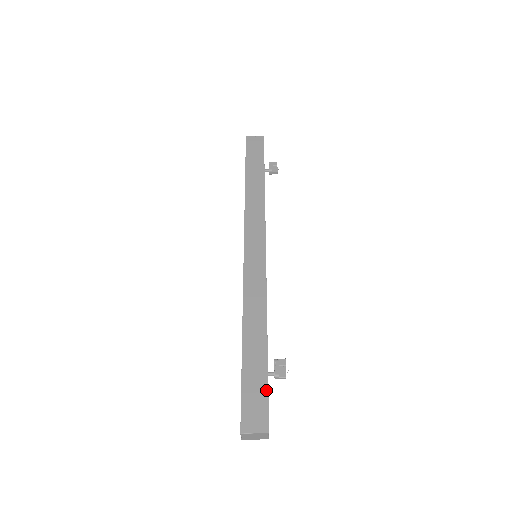
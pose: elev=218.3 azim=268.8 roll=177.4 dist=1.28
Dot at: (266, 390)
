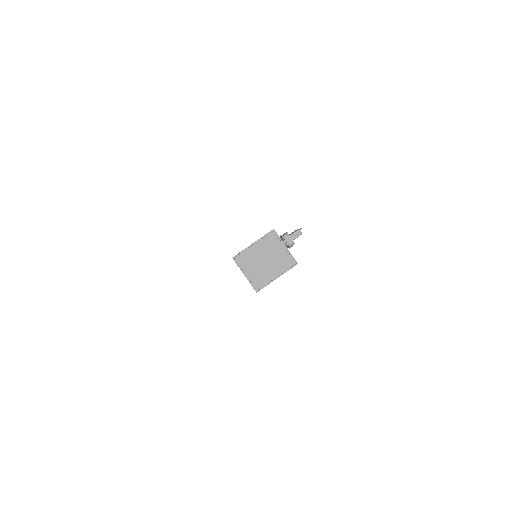
Dot at: occluded
